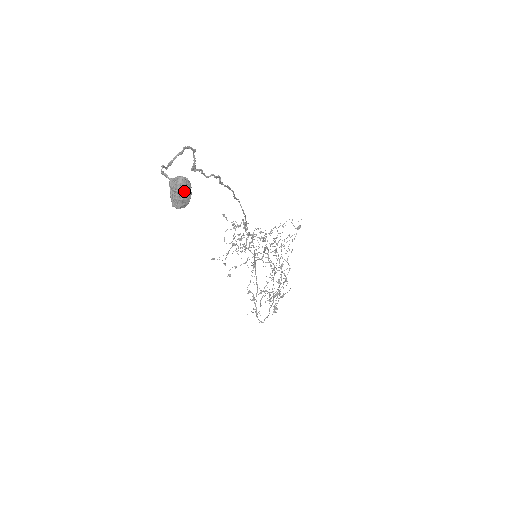
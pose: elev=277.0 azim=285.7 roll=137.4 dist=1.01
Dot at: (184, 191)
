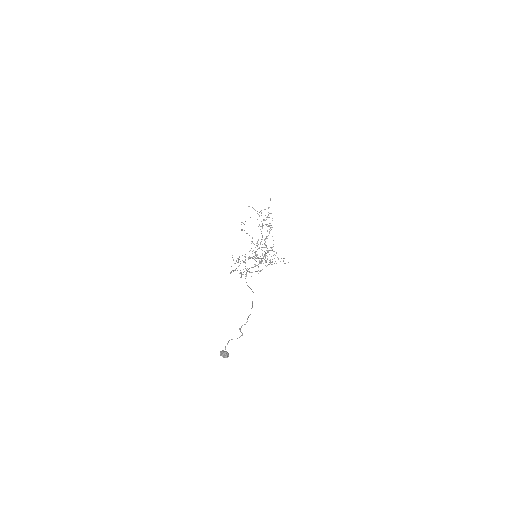
Dot at: occluded
